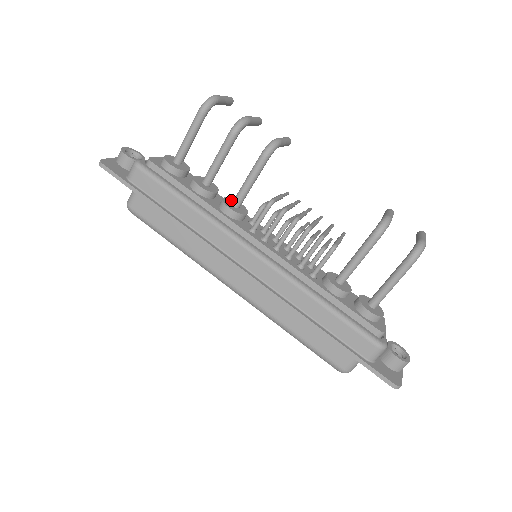
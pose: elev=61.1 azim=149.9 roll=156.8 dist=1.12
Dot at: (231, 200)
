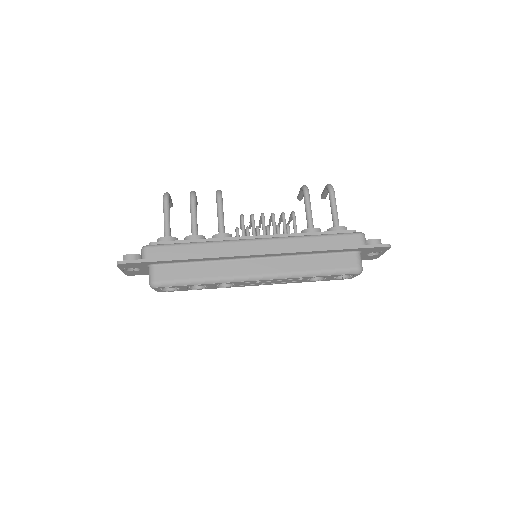
Dot at: occluded
